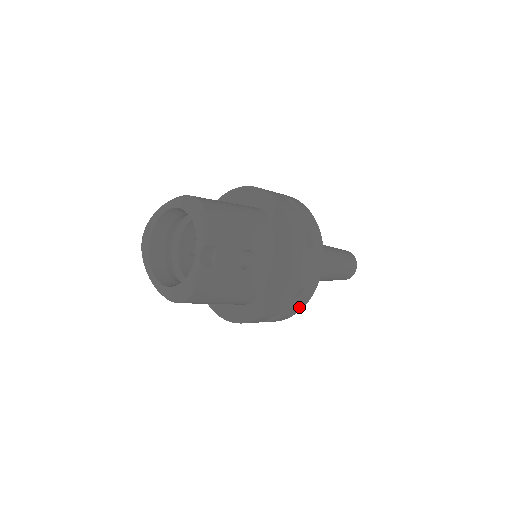
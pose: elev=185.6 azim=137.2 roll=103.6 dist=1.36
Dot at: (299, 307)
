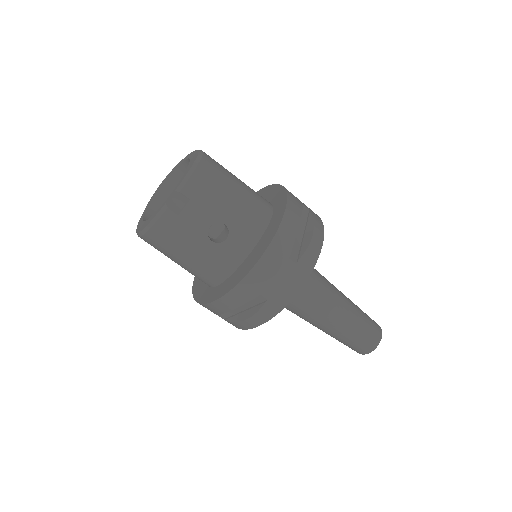
Dot at: (258, 320)
